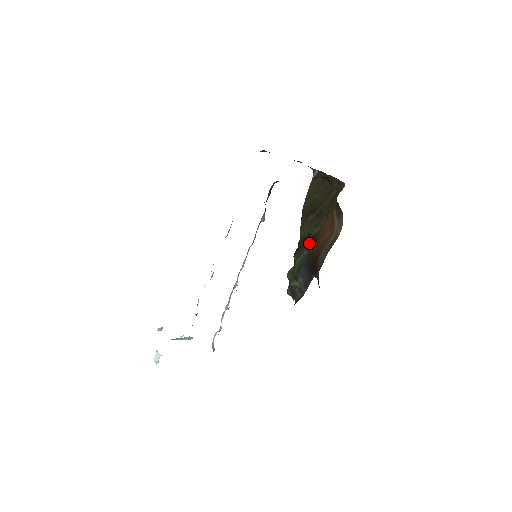
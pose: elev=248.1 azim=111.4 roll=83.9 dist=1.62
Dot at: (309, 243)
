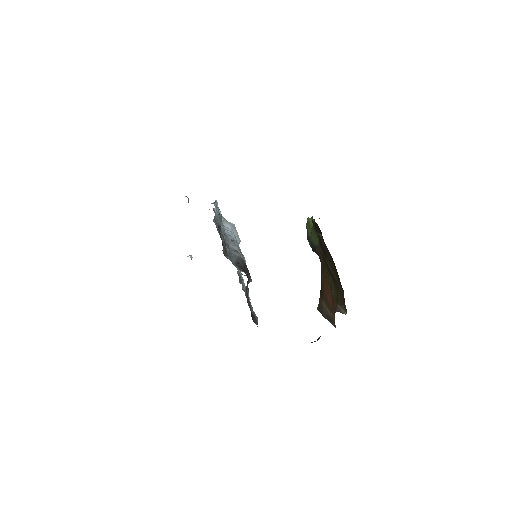
Dot at: (320, 257)
